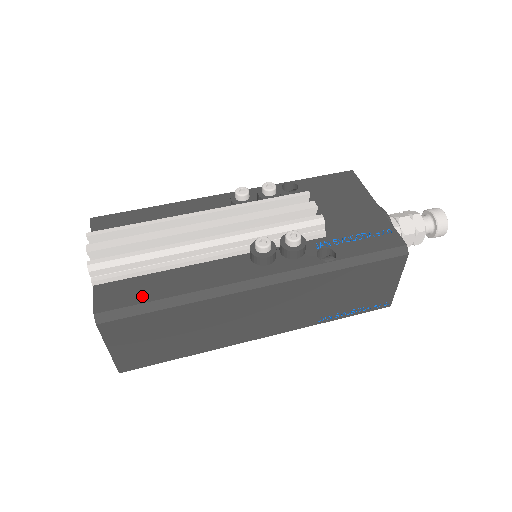
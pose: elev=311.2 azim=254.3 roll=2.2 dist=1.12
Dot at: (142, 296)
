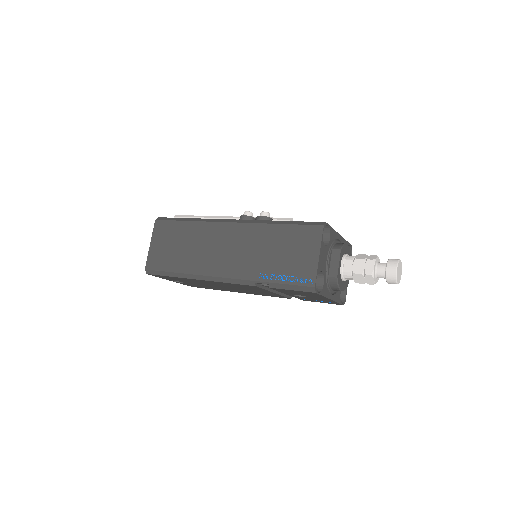
Dot at: occluded
